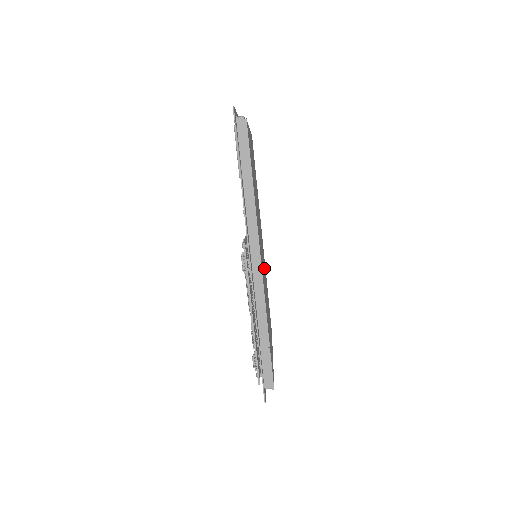
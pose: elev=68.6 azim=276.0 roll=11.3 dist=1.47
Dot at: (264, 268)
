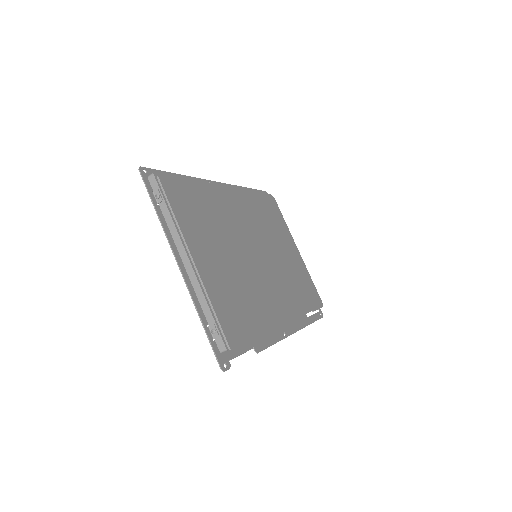
Dot at: (260, 235)
